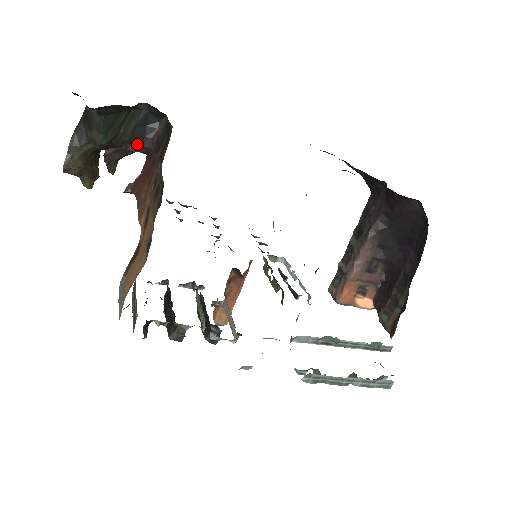
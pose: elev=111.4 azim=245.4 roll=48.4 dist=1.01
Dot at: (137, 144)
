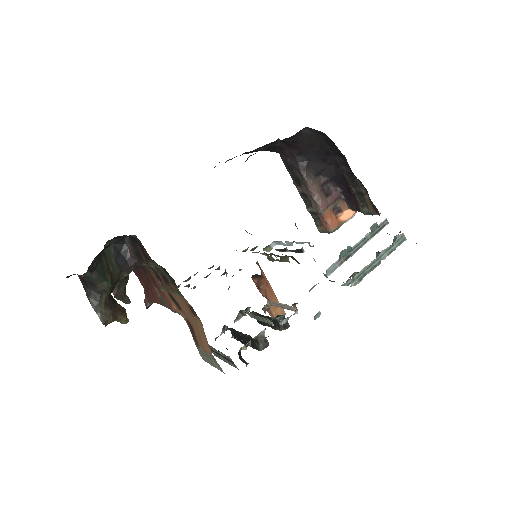
Dot at: (126, 268)
